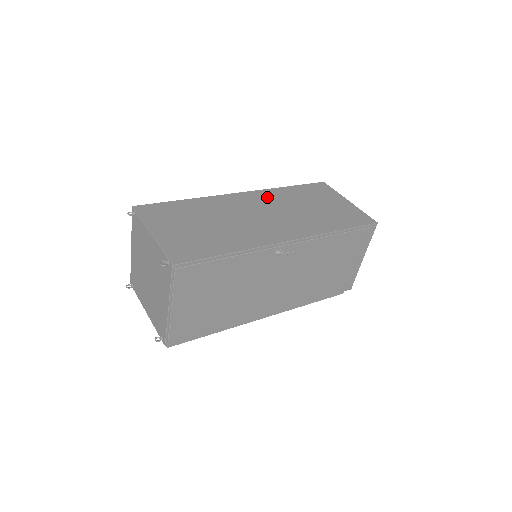
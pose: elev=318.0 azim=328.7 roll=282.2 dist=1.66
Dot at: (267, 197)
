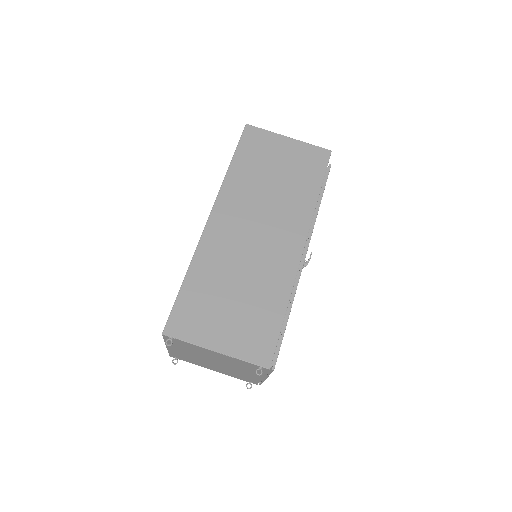
Dot at: (233, 201)
